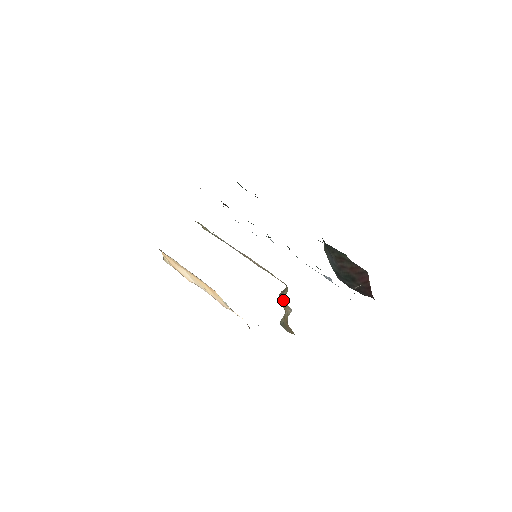
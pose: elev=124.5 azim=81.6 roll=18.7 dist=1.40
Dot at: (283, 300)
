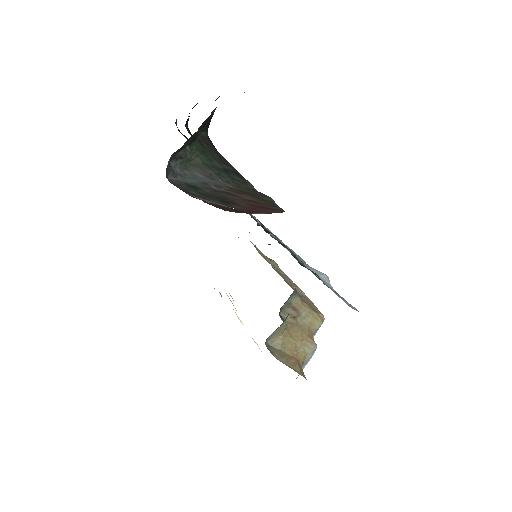
Dot at: (301, 327)
